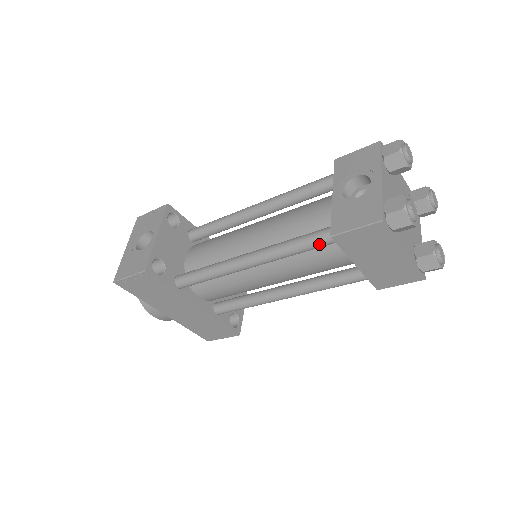
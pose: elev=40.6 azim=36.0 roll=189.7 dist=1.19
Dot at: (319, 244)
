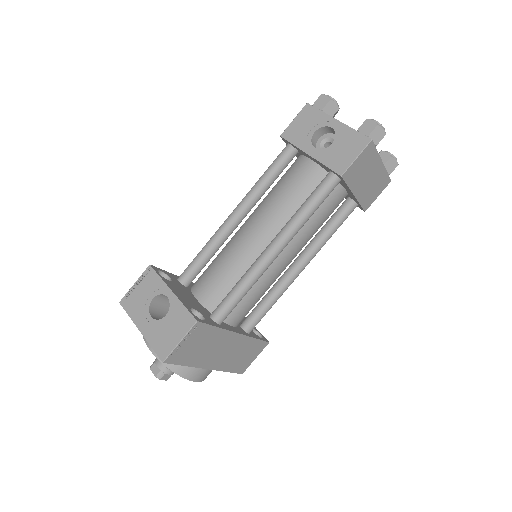
Dot at: (328, 193)
